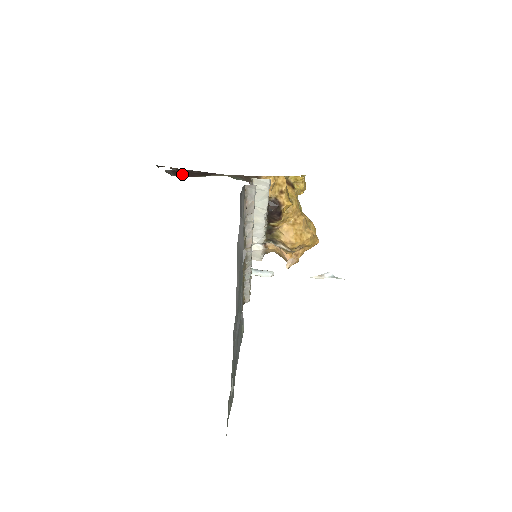
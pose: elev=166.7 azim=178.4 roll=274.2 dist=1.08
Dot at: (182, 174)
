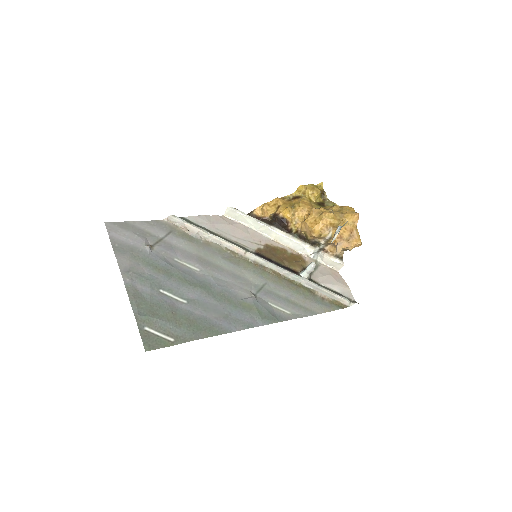
Dot at: occluded
